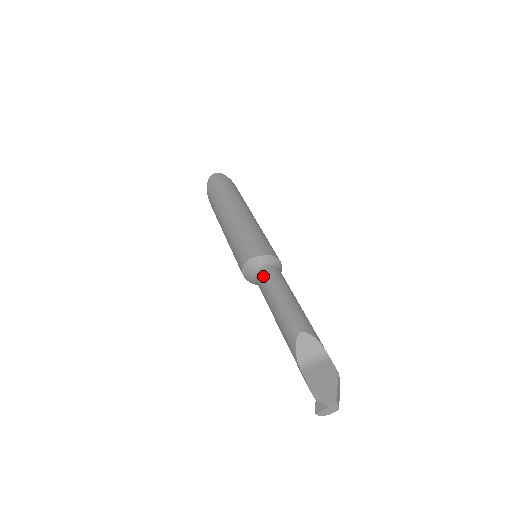
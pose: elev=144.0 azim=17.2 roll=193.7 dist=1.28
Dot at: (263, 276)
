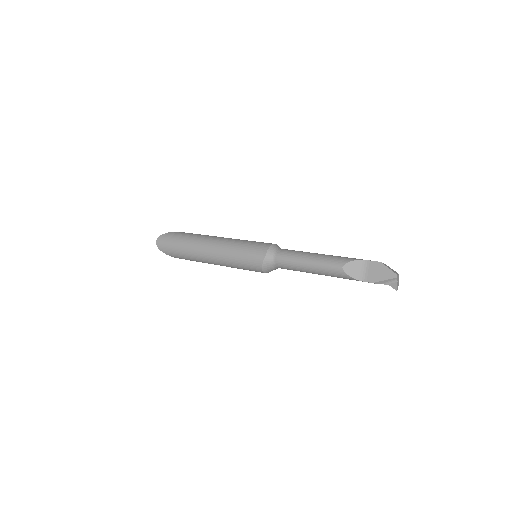
Dot at: (281, 263)
